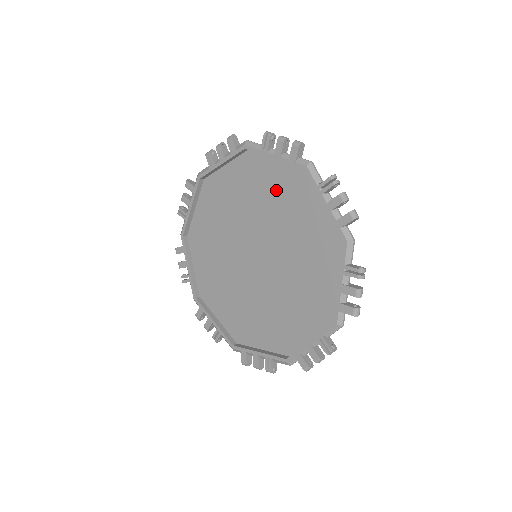
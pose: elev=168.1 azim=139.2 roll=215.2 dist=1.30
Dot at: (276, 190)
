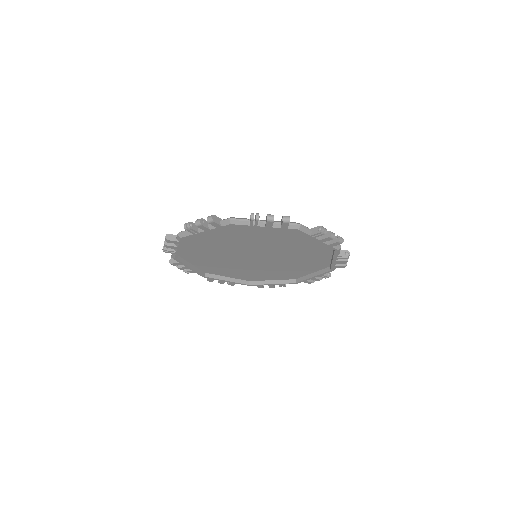
Dot at: (301, 244)
